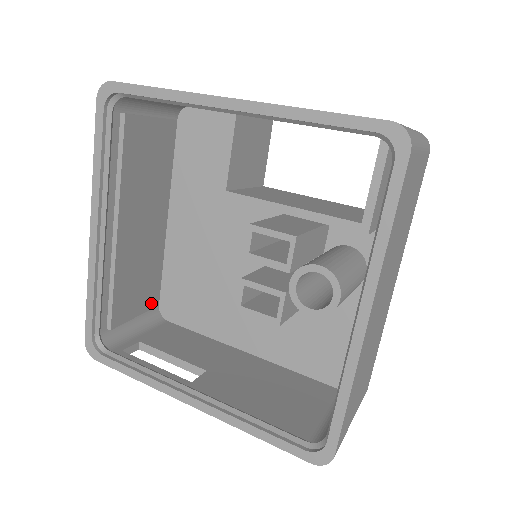
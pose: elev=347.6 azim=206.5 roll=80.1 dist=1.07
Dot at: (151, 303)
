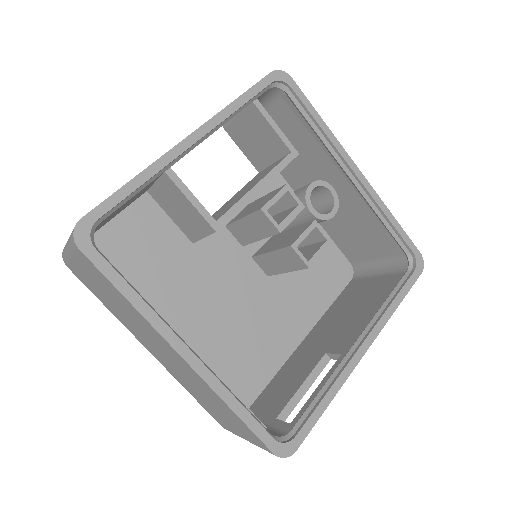
Dot at: occluded
